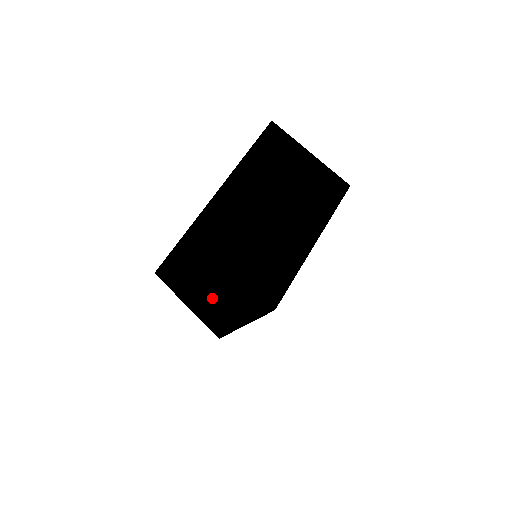
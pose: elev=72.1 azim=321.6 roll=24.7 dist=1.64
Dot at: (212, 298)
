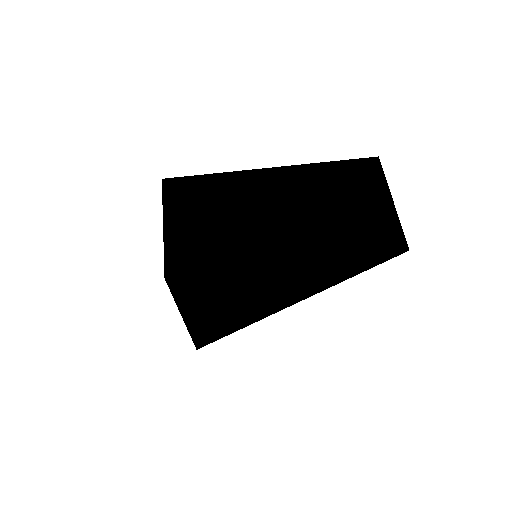
Dot at: (195, 239)
